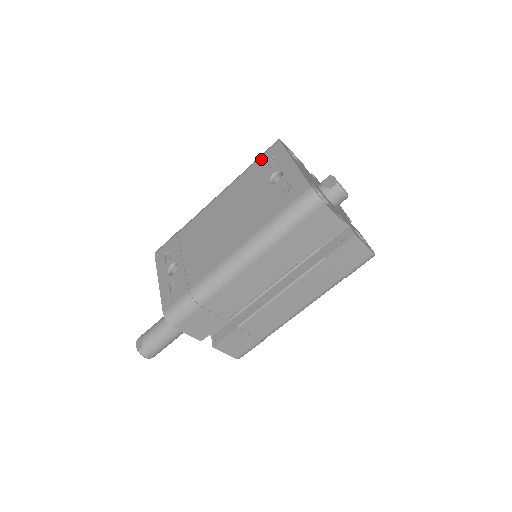
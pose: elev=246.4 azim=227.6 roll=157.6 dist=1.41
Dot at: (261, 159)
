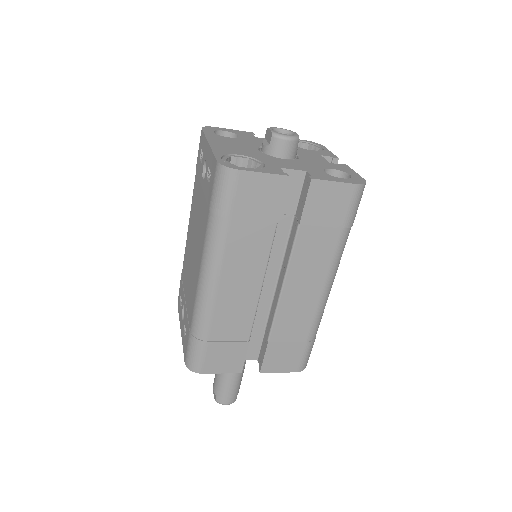
Dot at: (197, 159)
